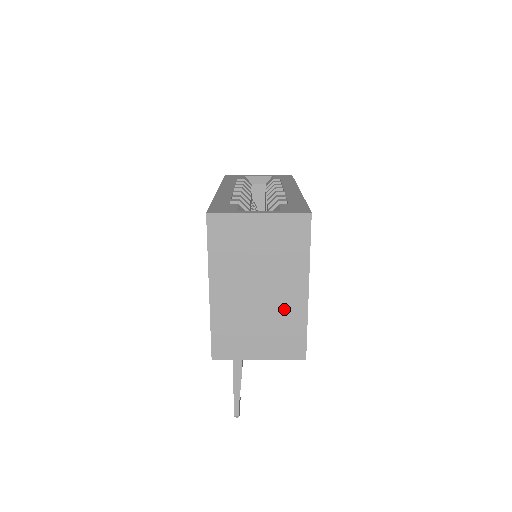
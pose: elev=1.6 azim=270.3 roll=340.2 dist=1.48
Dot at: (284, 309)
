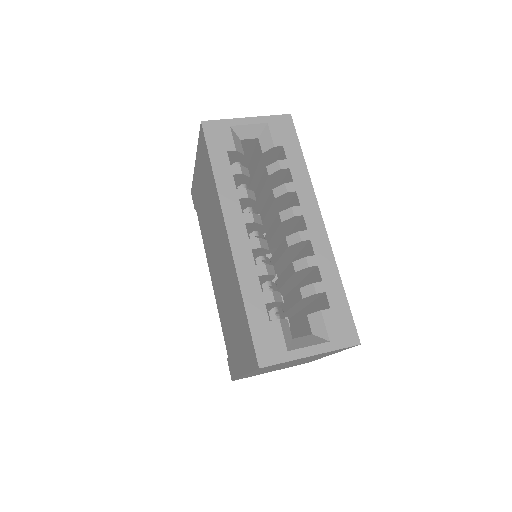
Dot at: occluded
